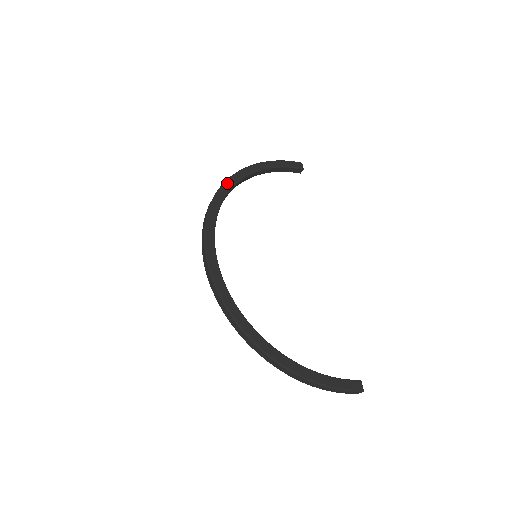
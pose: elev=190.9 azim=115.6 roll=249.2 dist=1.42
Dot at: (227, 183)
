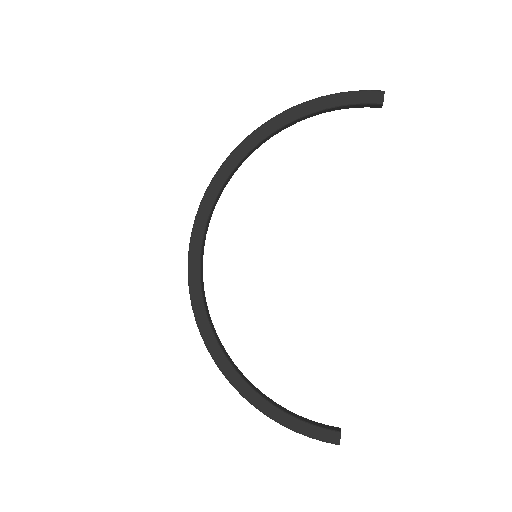
Dot at: (242, 146)
